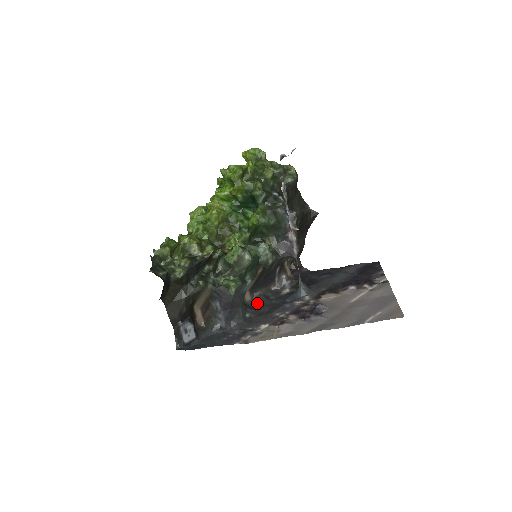
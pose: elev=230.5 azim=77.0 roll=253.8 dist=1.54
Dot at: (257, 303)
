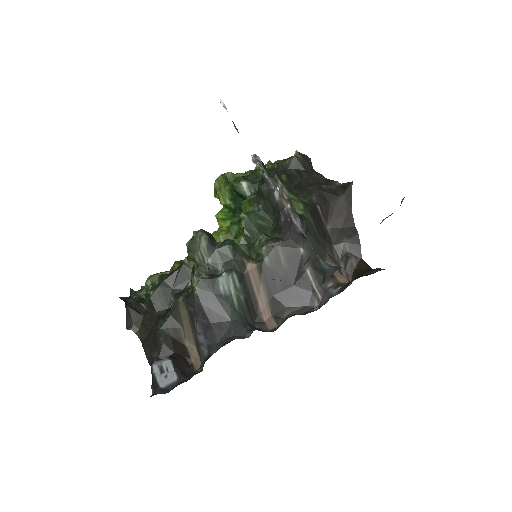
Dot at: occluded
